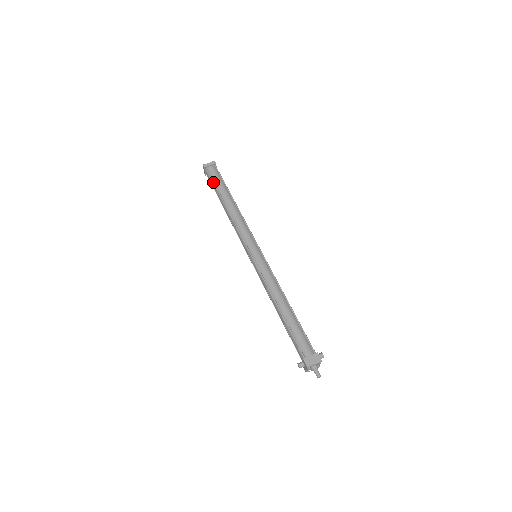
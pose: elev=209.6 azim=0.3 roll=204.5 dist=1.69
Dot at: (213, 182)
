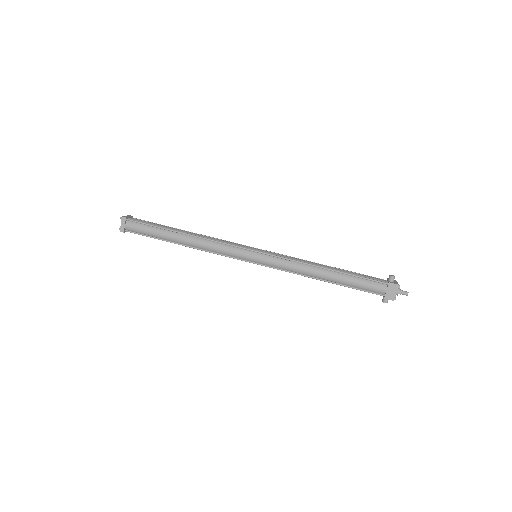
Dot at: occluded
